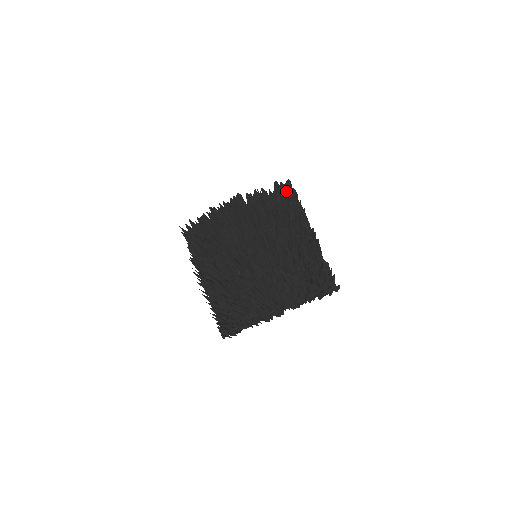
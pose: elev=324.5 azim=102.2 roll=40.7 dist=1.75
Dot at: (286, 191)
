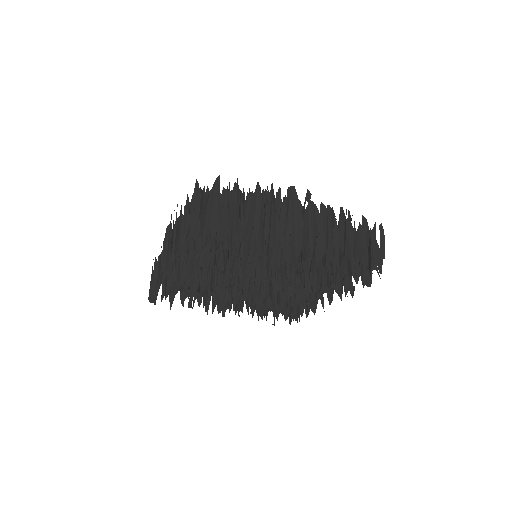
Dot at: occluded
